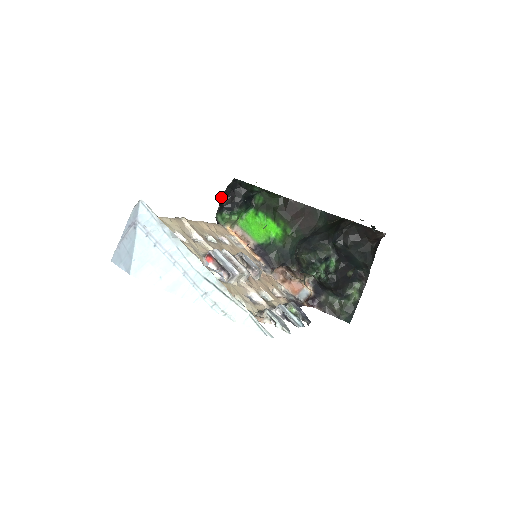
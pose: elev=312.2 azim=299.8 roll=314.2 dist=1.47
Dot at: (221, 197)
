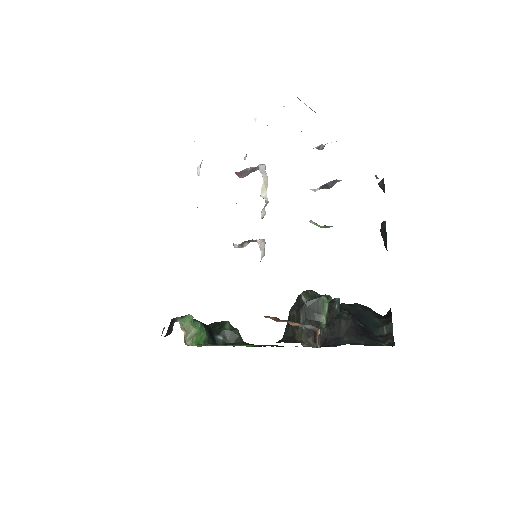
Dot at: occluded
